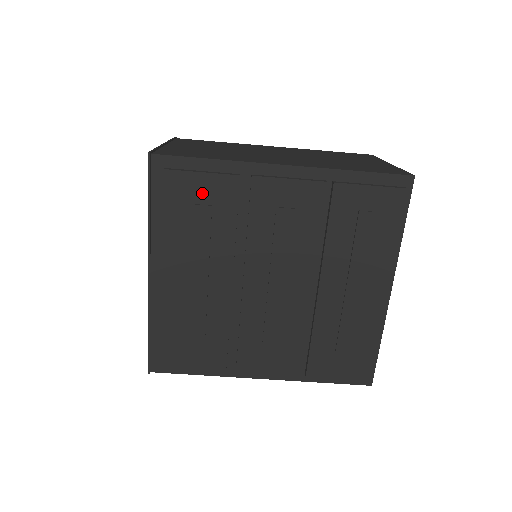
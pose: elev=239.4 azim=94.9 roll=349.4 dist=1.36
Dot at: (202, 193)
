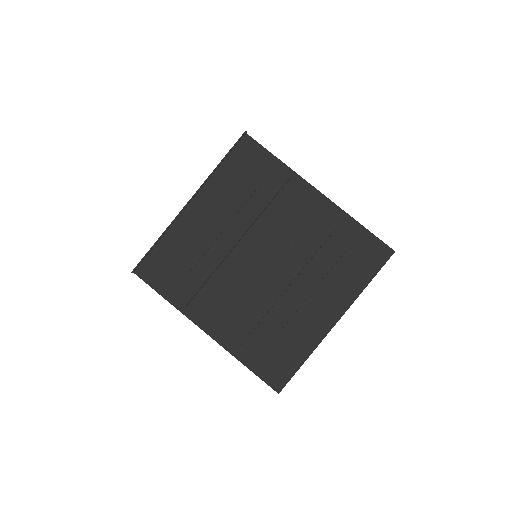
Dot at: (259, 173)
